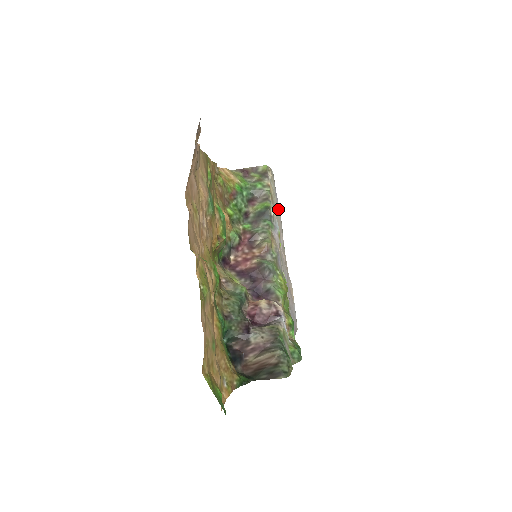
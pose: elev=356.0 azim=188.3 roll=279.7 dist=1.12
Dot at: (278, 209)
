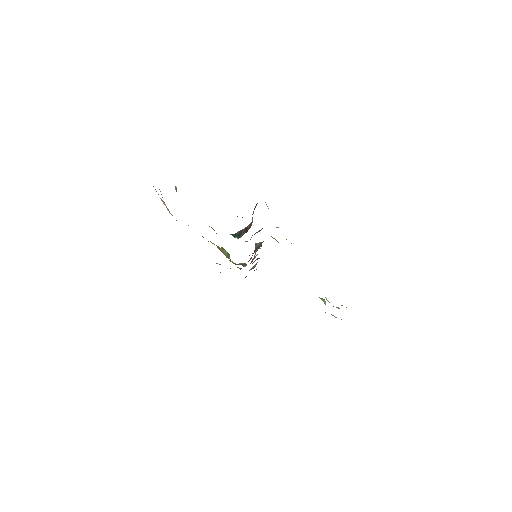
Dot at: occluded
